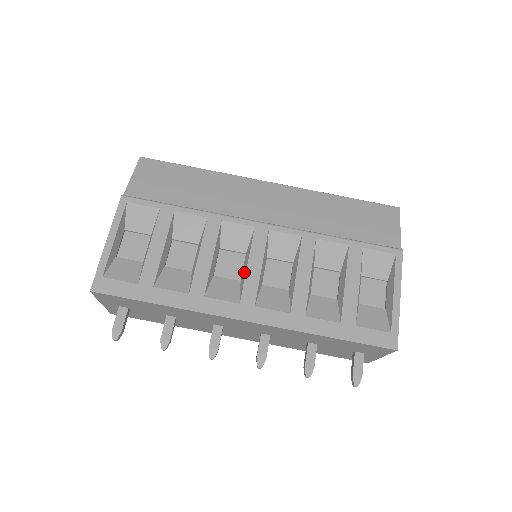
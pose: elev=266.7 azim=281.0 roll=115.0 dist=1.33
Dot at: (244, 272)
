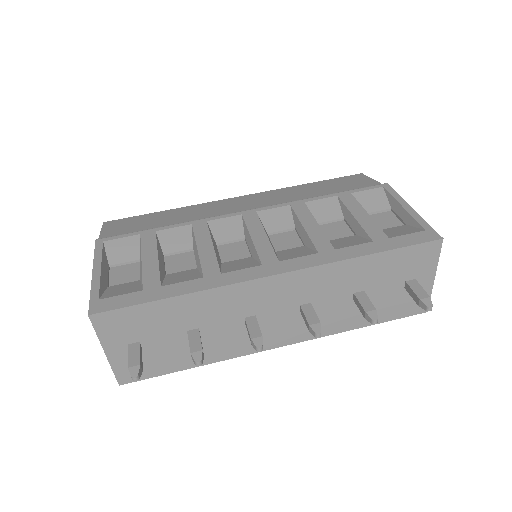
Dot at: (251, 246)
